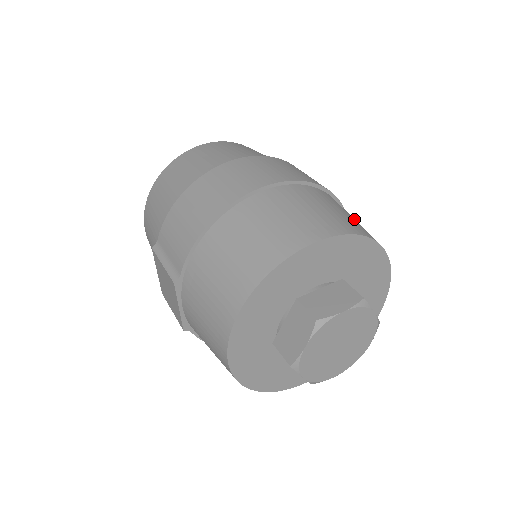
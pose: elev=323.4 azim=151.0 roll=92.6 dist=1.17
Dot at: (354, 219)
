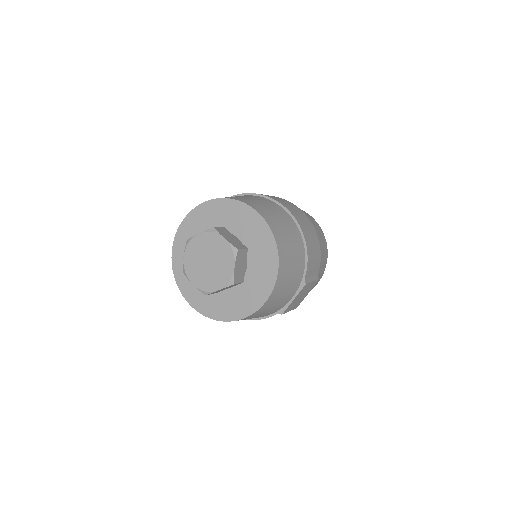
Dot at: (292, 253)
